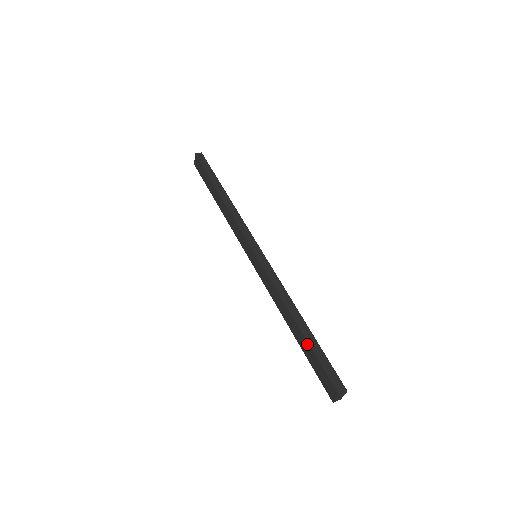
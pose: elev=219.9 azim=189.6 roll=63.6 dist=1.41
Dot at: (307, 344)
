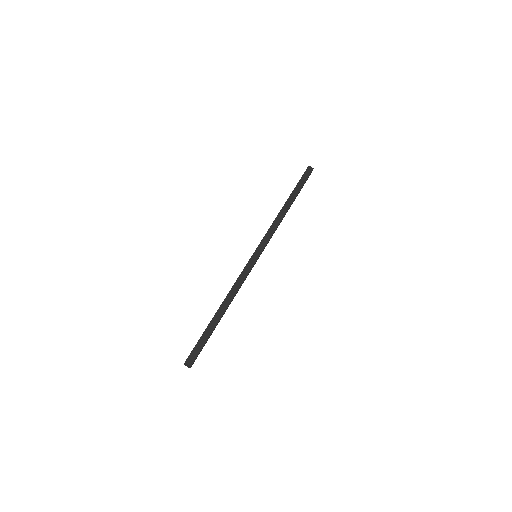
Dot at: (209, 324)
